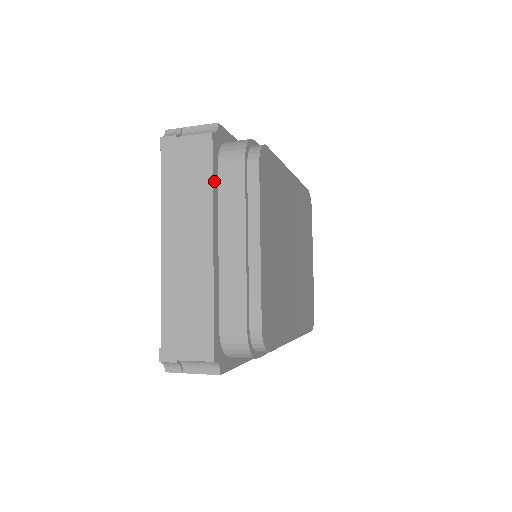
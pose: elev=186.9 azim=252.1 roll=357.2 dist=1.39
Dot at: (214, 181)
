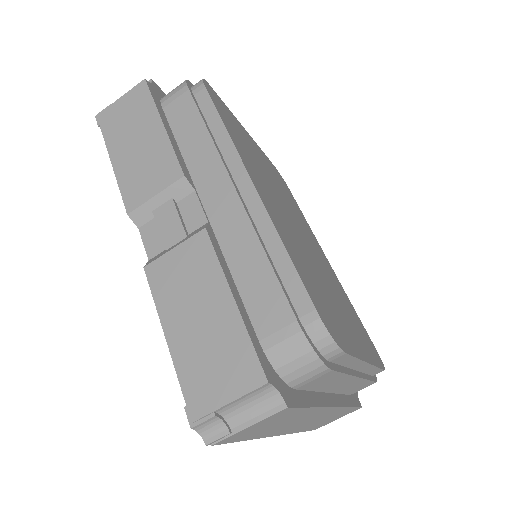
Dot at: occluded
